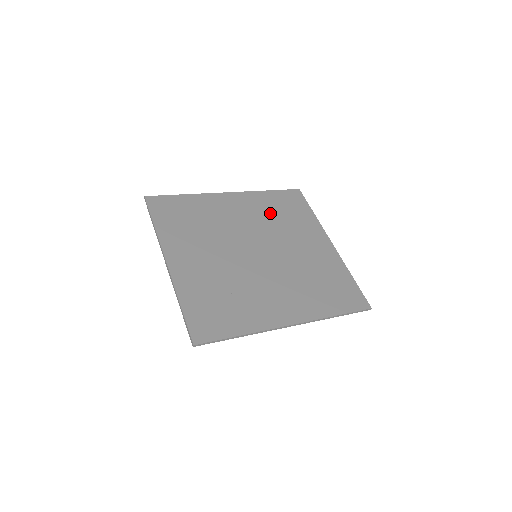
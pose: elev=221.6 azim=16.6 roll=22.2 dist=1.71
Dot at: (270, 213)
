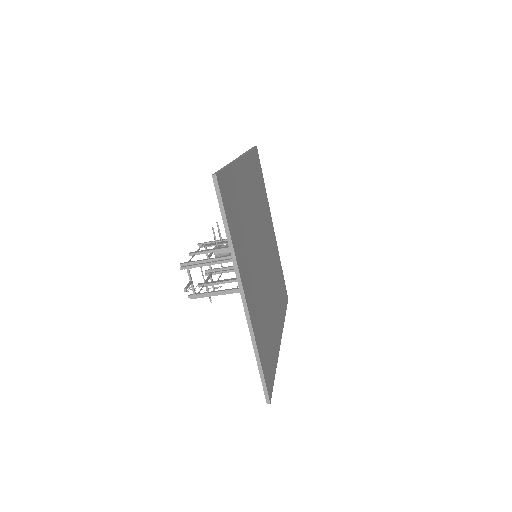
Dot at: occluded
